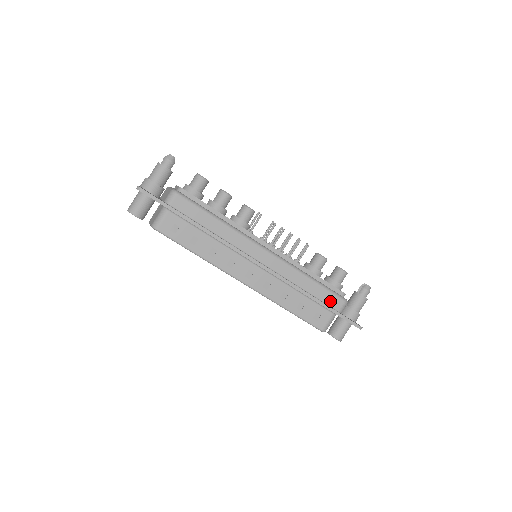
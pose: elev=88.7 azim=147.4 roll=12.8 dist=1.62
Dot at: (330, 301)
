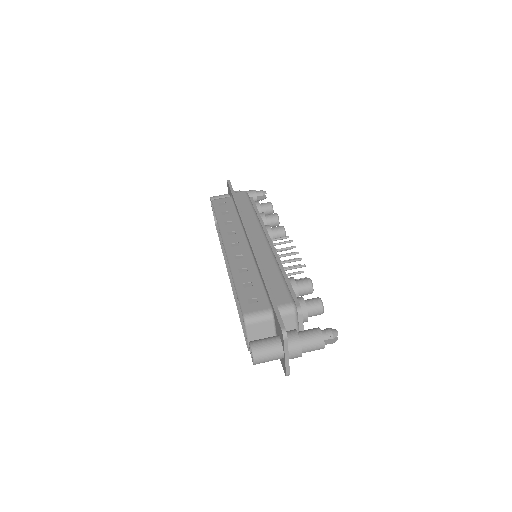
Dot at: (278, 294)
